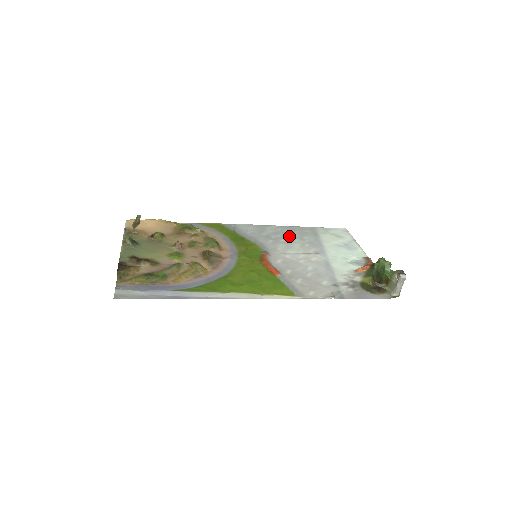
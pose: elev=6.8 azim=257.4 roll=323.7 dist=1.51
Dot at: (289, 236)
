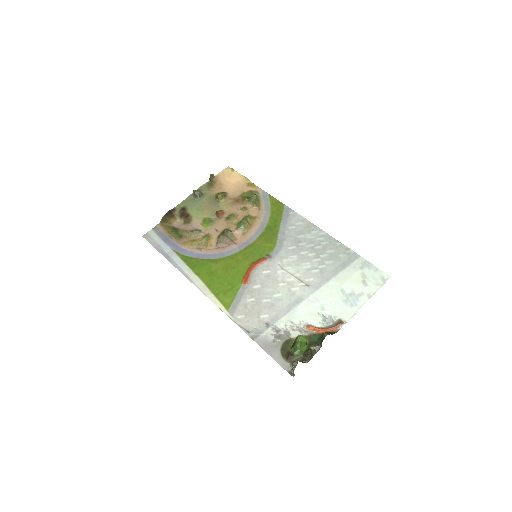
Dot at: (316, 251)
